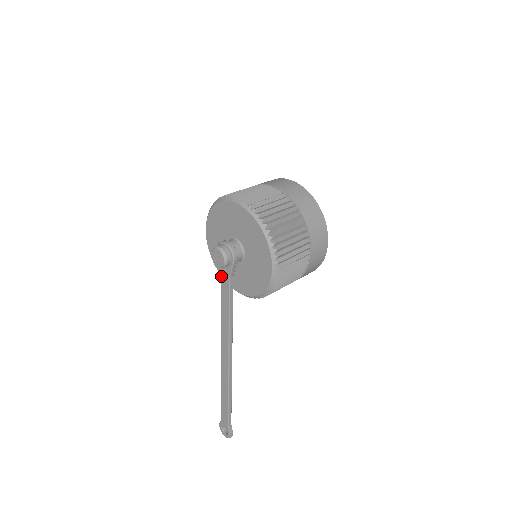
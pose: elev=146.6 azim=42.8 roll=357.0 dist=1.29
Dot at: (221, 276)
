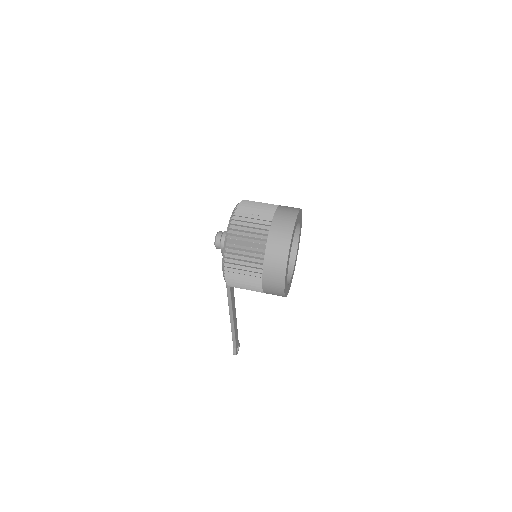
Dot at: occluded
